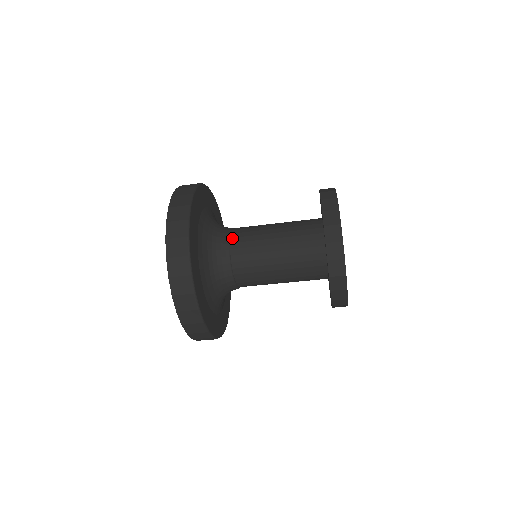
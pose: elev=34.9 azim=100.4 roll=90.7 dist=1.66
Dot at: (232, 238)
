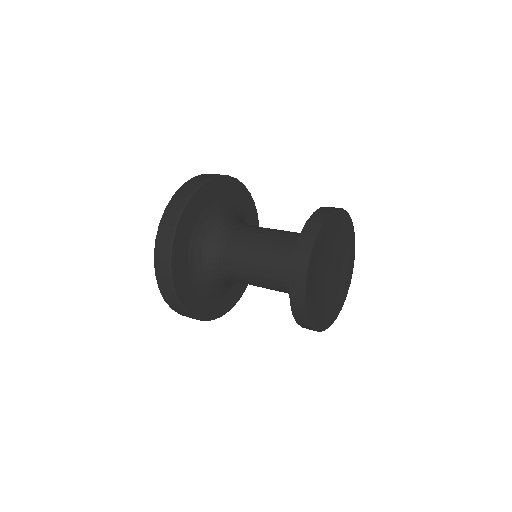
Dot at: (232, 280)
